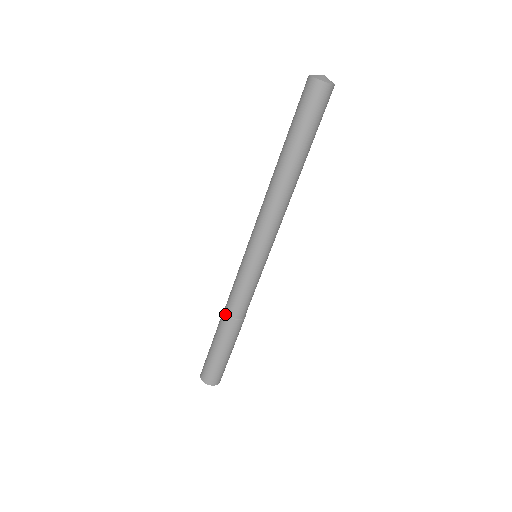
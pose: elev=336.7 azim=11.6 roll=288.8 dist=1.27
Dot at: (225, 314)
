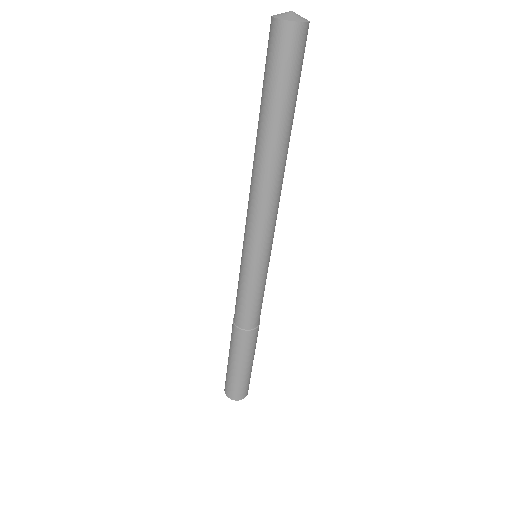
Dot at: (245, 331)
